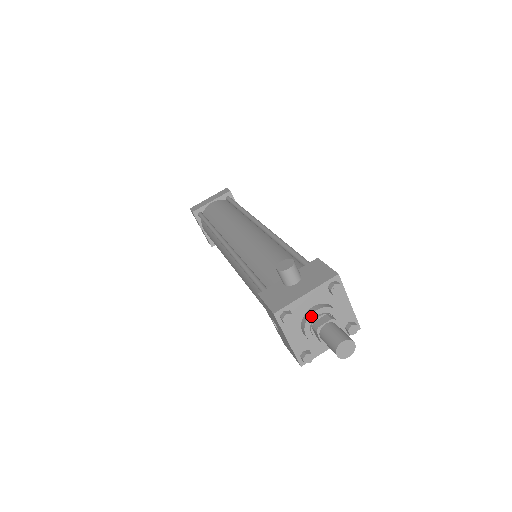
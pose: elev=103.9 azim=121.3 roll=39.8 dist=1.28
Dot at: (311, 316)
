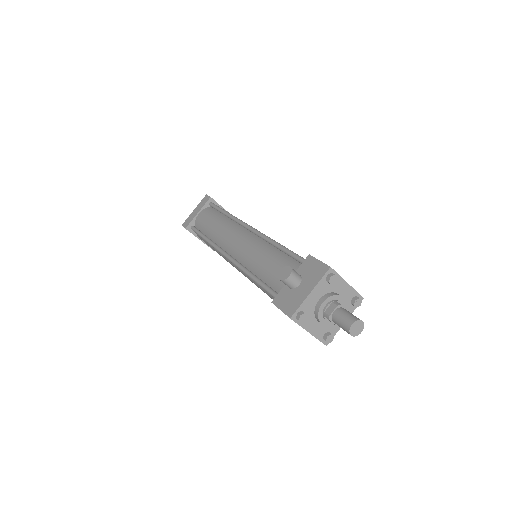
Dot at: (320, 308)
